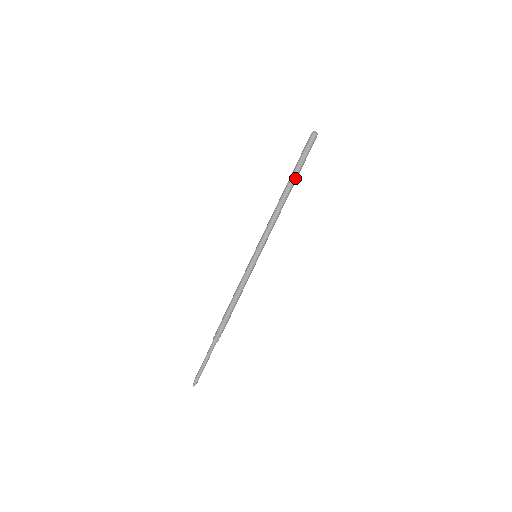
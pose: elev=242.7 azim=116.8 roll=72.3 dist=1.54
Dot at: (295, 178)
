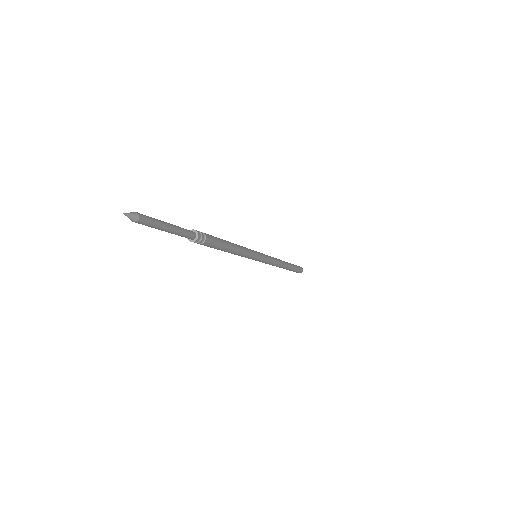
Dot at: (291, 265)
